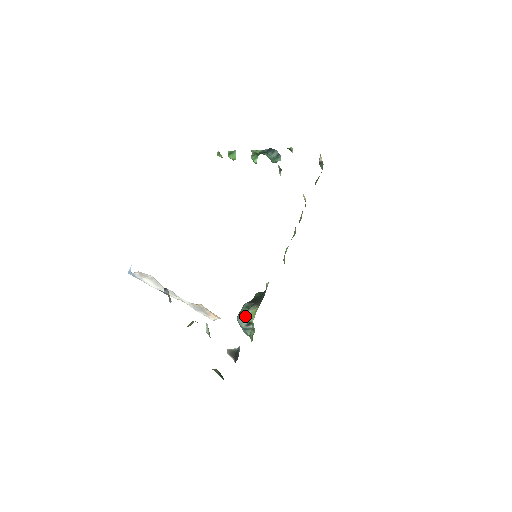
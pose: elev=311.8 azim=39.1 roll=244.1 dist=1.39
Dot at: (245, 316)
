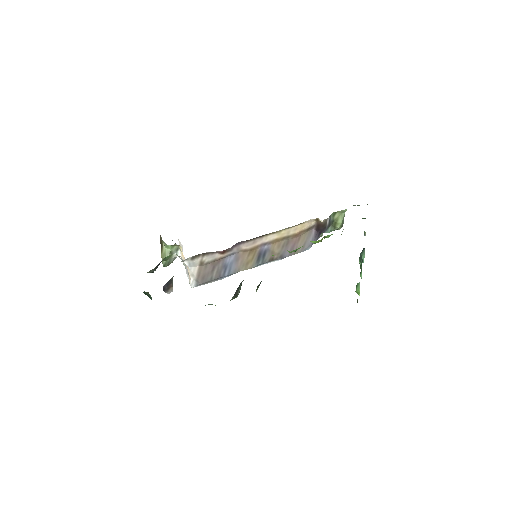
Dot at: occluded
